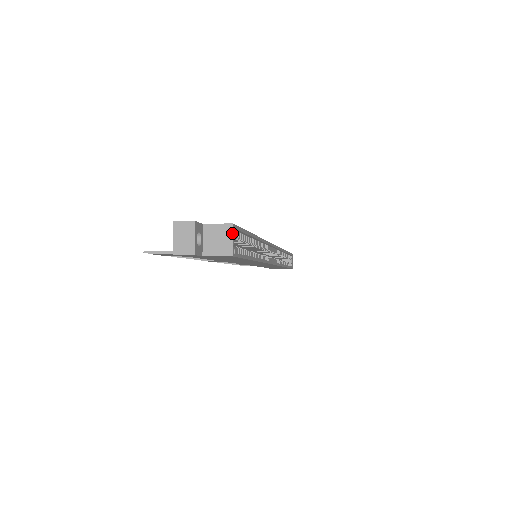
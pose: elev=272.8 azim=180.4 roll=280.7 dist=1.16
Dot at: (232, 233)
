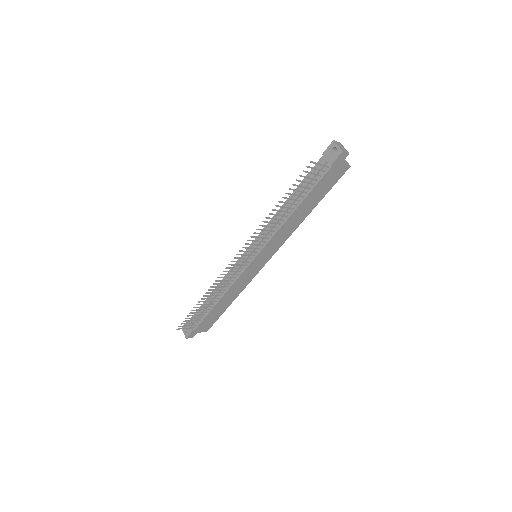
Dot at: occluded
